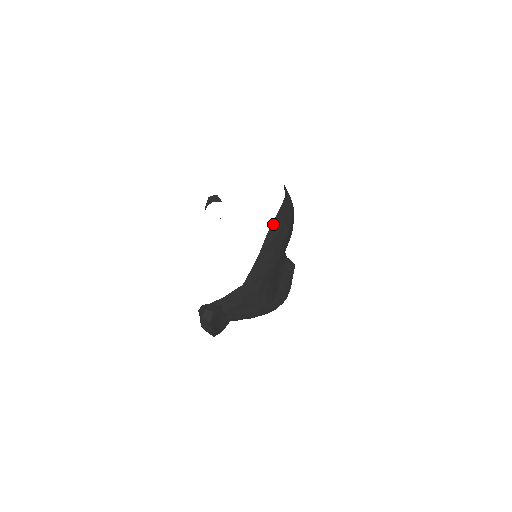
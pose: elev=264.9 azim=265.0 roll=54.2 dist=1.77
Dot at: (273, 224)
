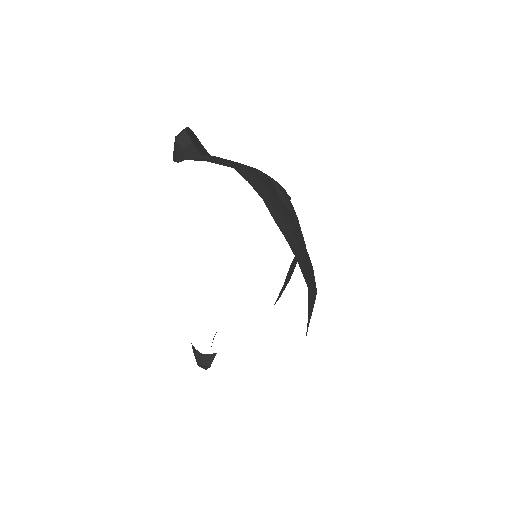
Dot at: occluded
